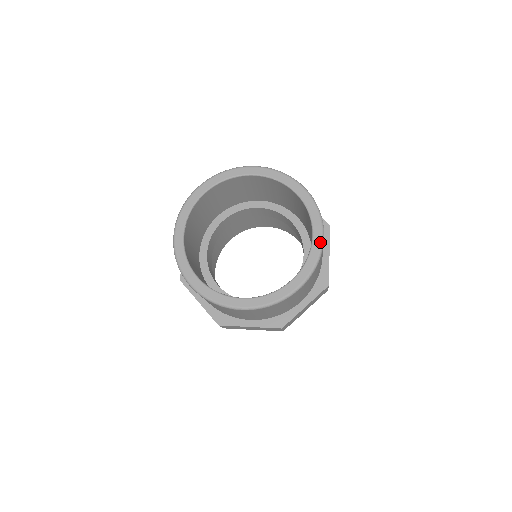
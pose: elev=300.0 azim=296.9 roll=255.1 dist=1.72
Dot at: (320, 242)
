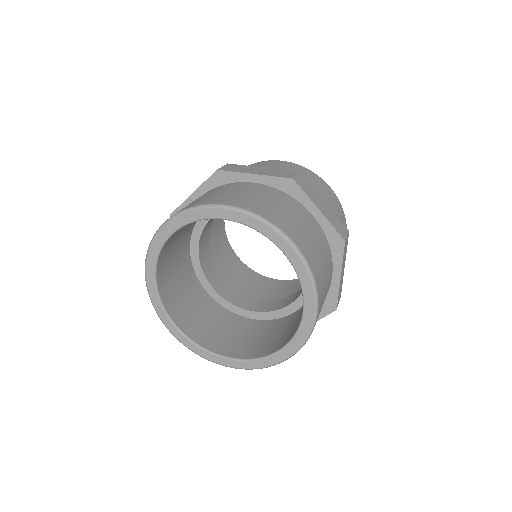
Dot at: (312, 319)
